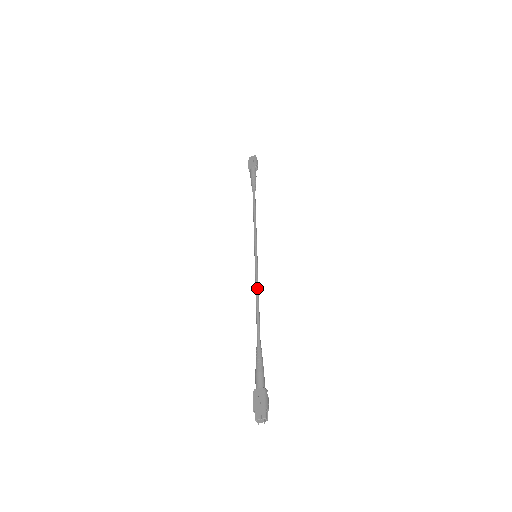
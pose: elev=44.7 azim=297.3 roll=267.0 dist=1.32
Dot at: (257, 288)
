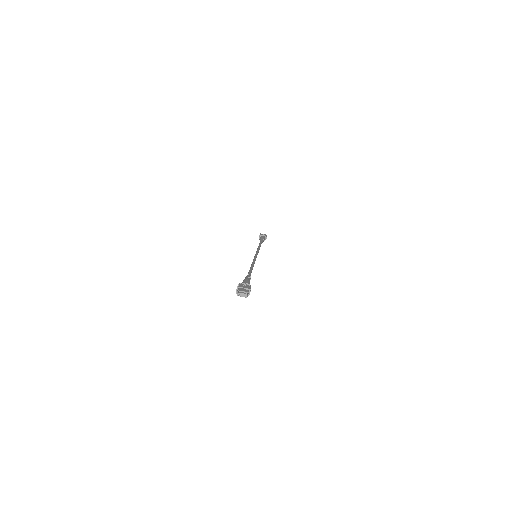
Dot at: (254, 262)
